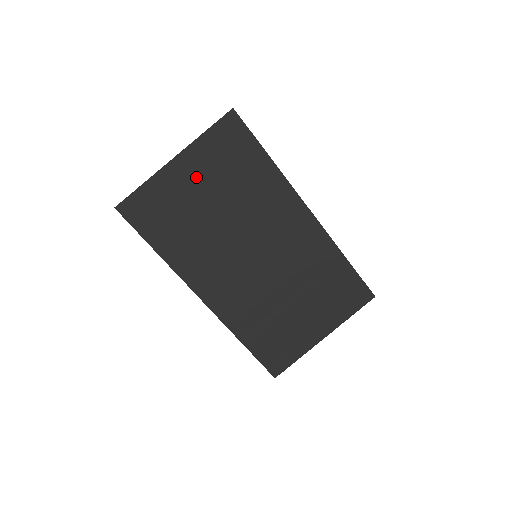
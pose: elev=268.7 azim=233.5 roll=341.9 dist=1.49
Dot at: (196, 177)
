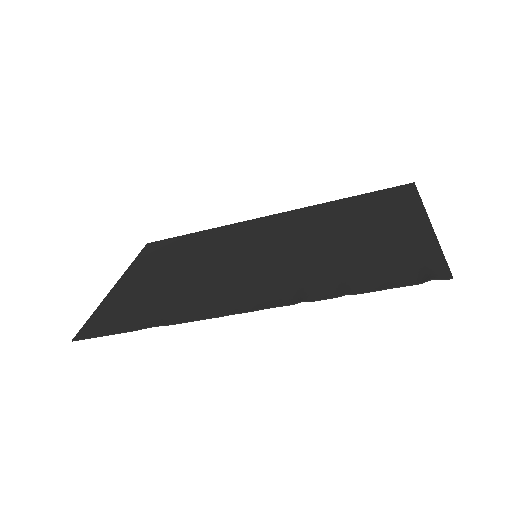
Dot at: (145, 276)
